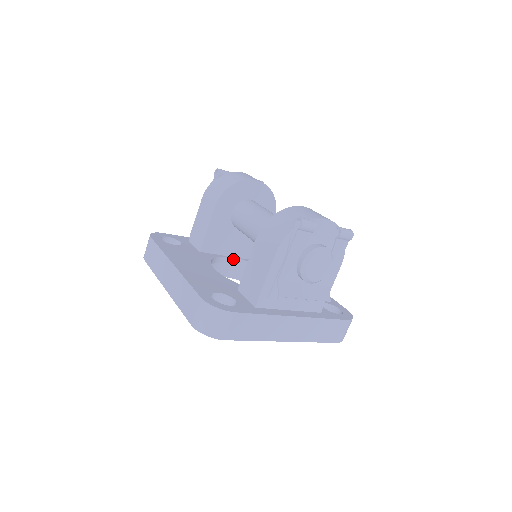
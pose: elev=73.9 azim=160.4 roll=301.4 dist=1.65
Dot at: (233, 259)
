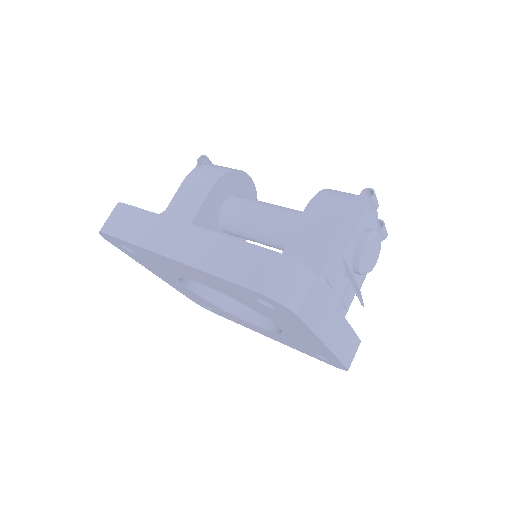
Dot at: occluded
